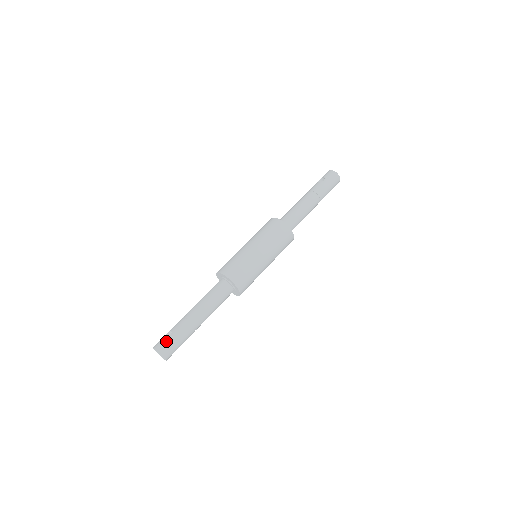
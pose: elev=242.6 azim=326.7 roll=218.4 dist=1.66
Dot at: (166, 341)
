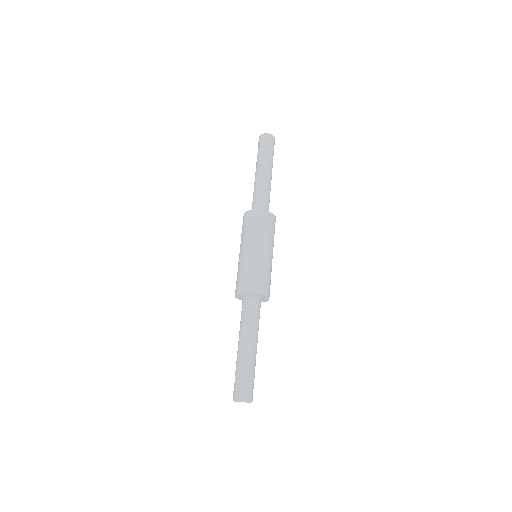
Dot at: (237, 387)
